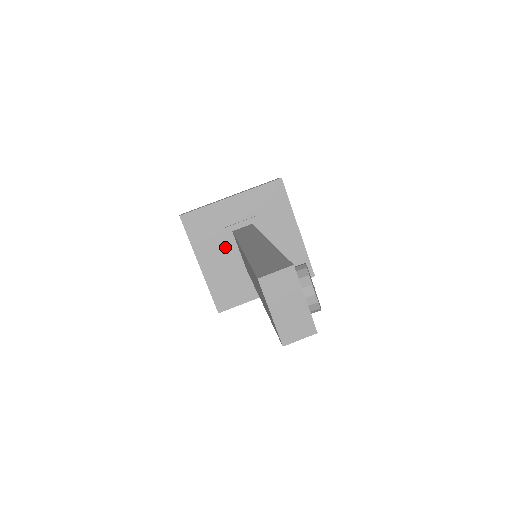
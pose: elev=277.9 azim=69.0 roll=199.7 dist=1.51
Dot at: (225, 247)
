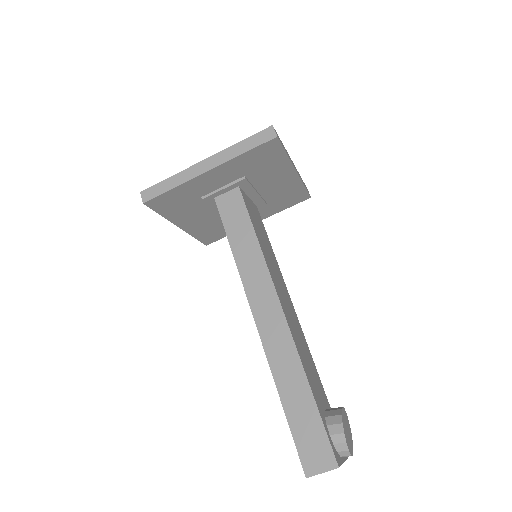
Dot at: (207, 208)
